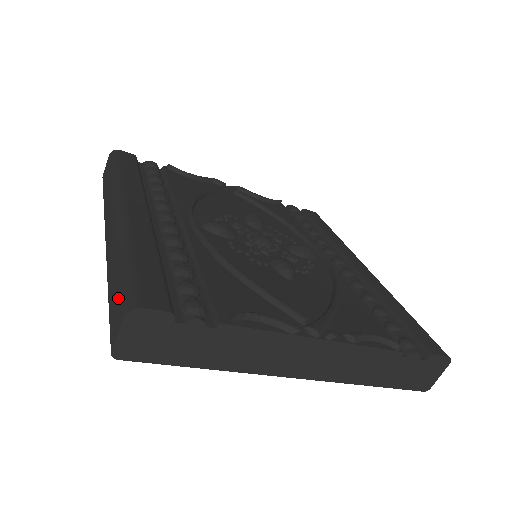
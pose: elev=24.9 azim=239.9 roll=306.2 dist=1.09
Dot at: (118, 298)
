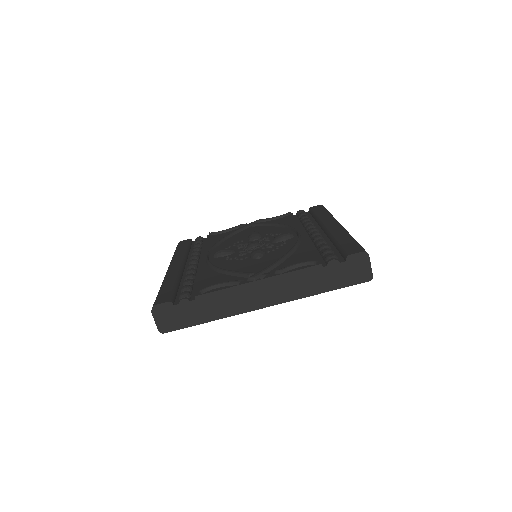
Dot at: occluded
